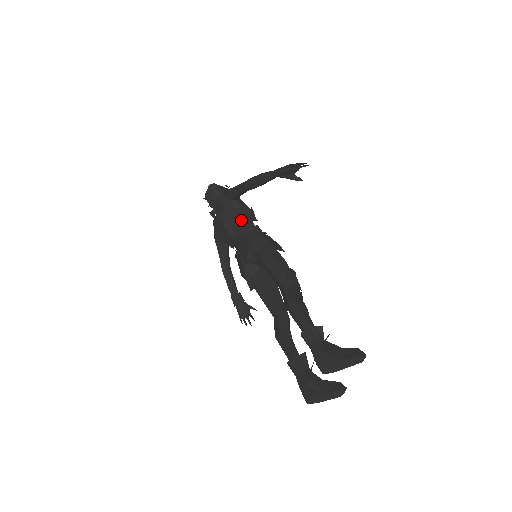
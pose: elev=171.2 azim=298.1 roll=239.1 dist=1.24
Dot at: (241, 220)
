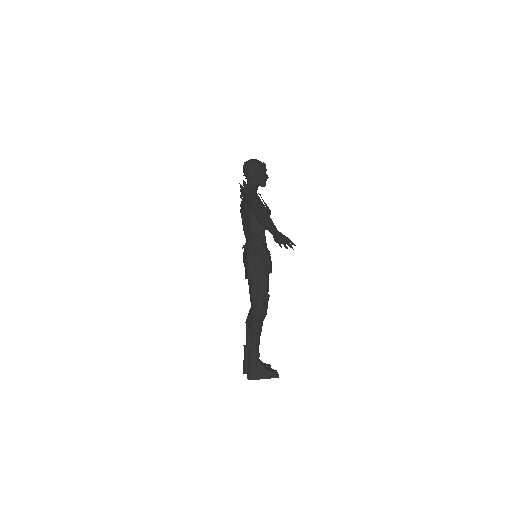
Dot at: (253, 225)
